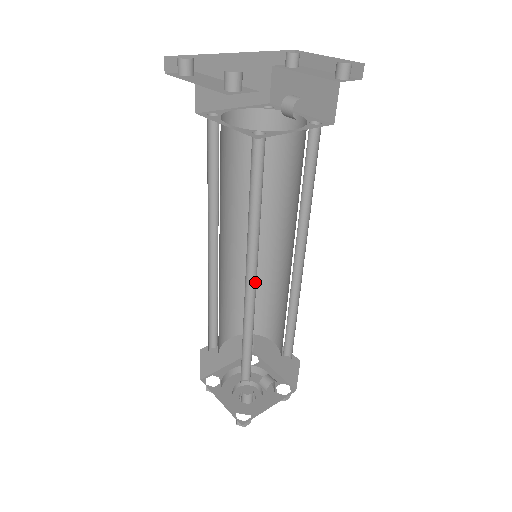
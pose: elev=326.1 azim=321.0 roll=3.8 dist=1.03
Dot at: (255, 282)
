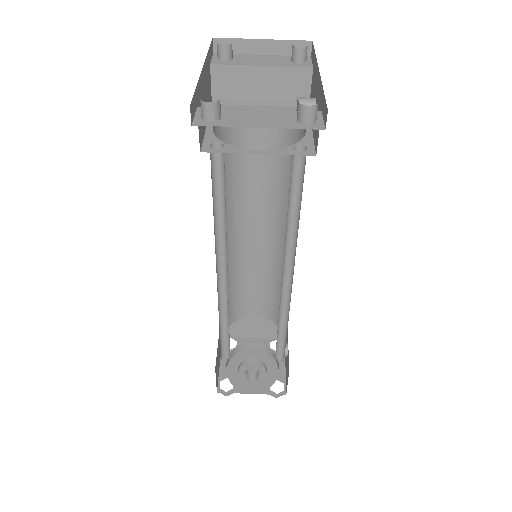
Dot at: (287, 278)
